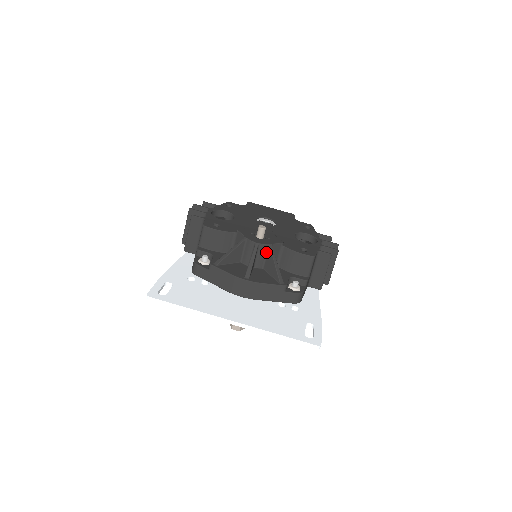
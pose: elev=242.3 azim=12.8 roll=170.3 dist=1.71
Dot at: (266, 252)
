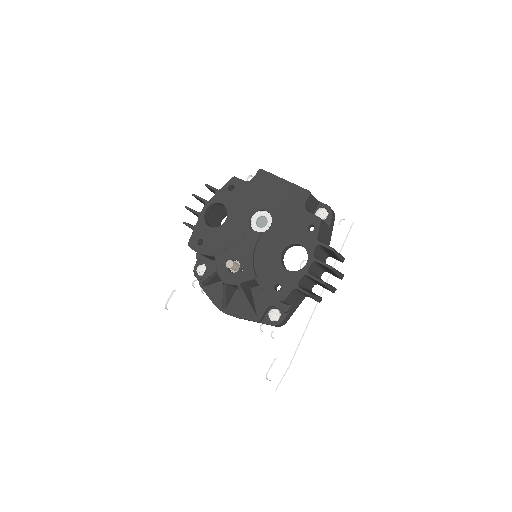
Dot at: occluded
